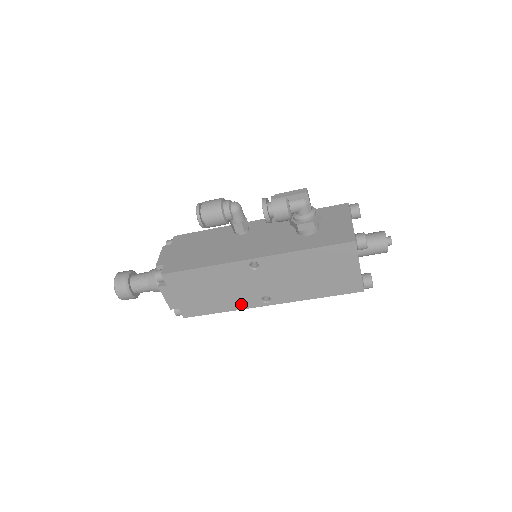
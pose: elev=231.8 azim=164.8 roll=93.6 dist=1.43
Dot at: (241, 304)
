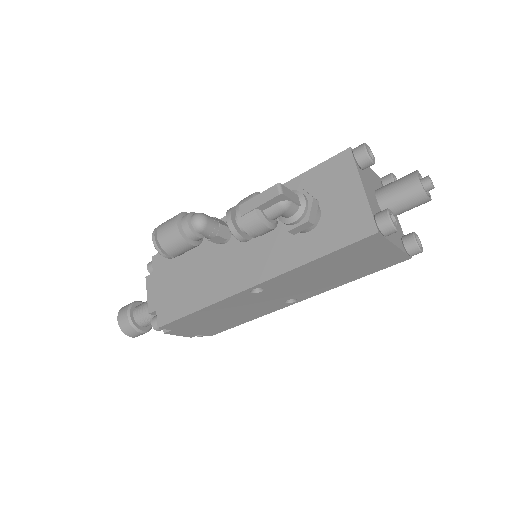
Dot at: (264, 312)
